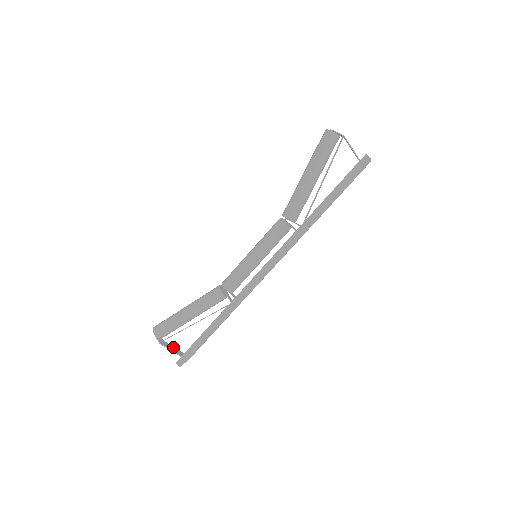
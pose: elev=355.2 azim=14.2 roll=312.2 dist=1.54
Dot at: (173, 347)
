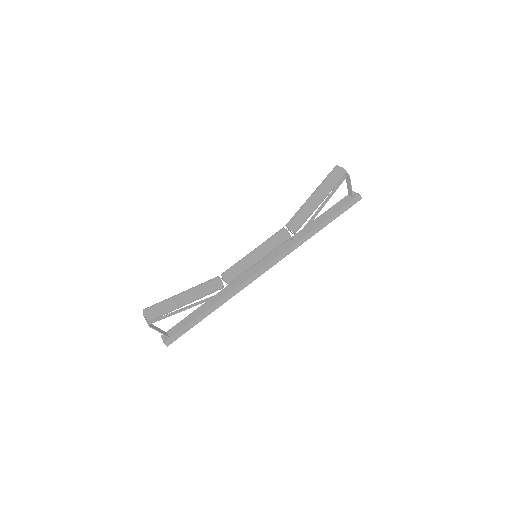
Dot at: (157, 327)
